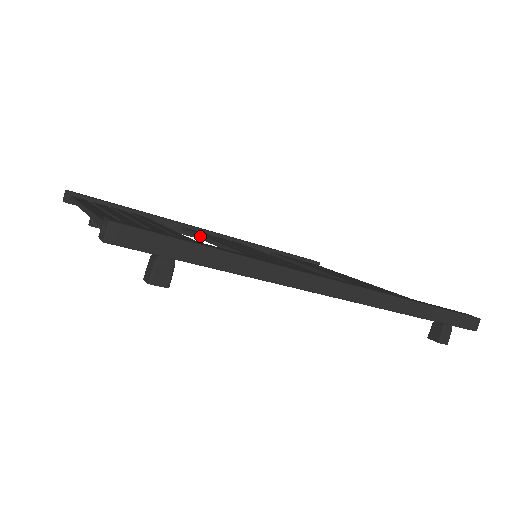
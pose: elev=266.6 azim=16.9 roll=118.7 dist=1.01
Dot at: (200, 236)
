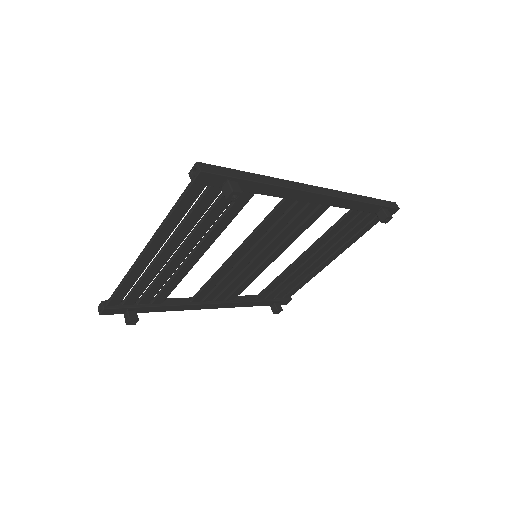
Dot at: (211, 277)
